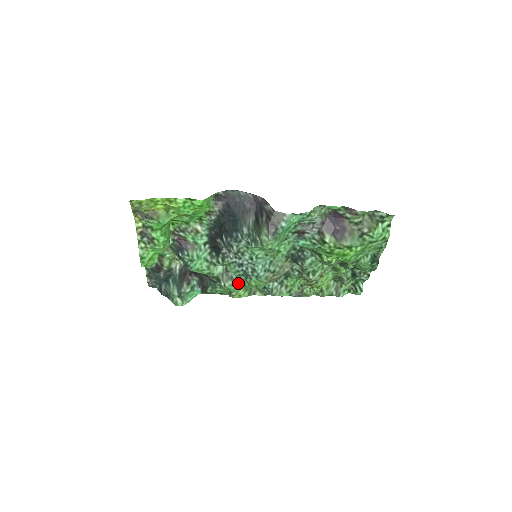
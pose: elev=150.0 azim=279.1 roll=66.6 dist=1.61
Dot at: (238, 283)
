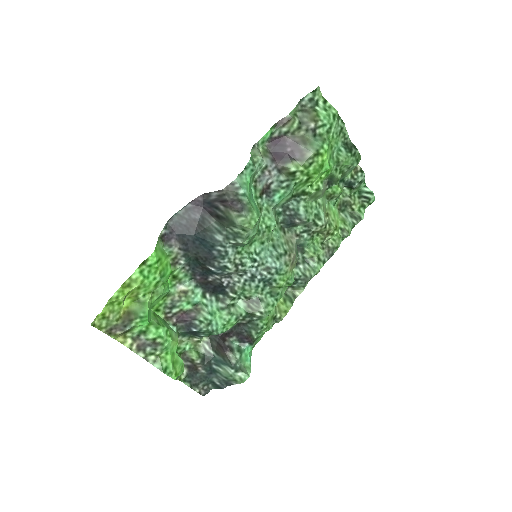
Dot at: (270, 298)
